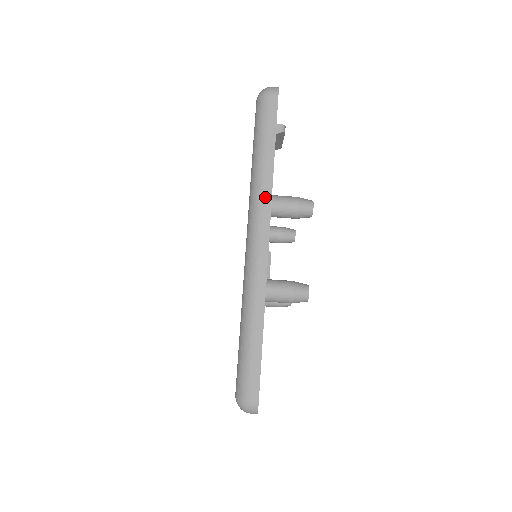
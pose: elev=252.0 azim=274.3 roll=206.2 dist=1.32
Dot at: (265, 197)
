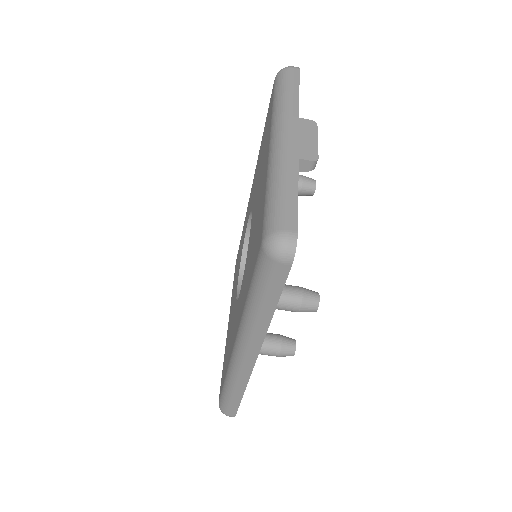
Dot at: (256, 339)
